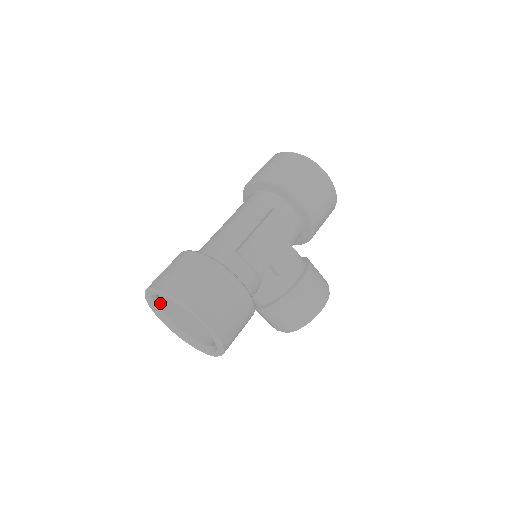
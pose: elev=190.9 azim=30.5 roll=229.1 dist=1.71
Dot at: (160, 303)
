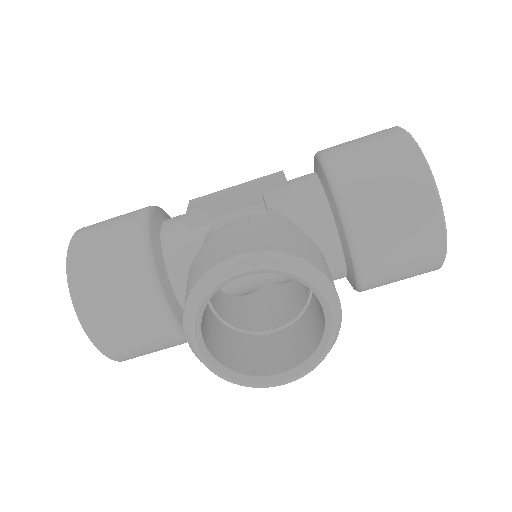
Dot at: occluded
